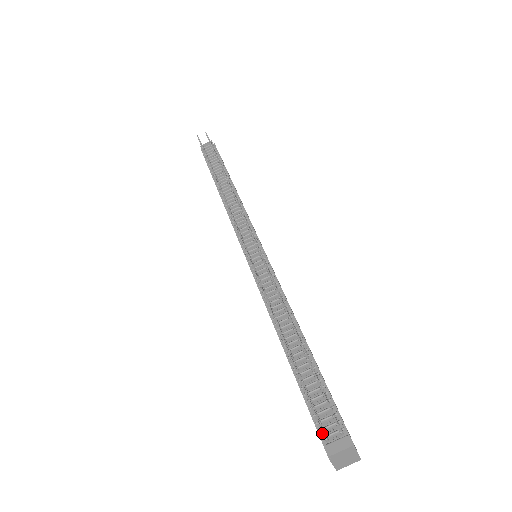
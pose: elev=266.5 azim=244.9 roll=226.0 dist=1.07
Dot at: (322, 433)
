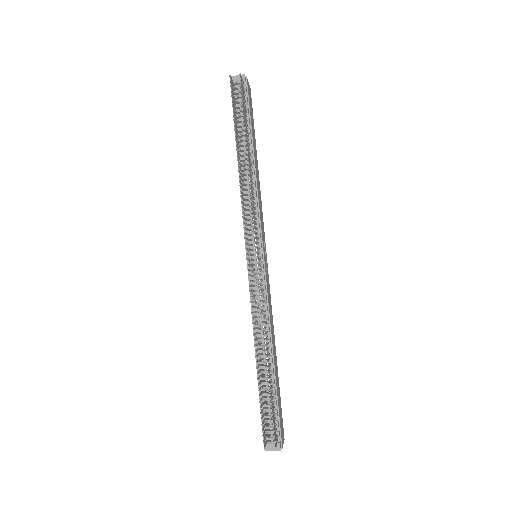
Dot at: (264, 447)
